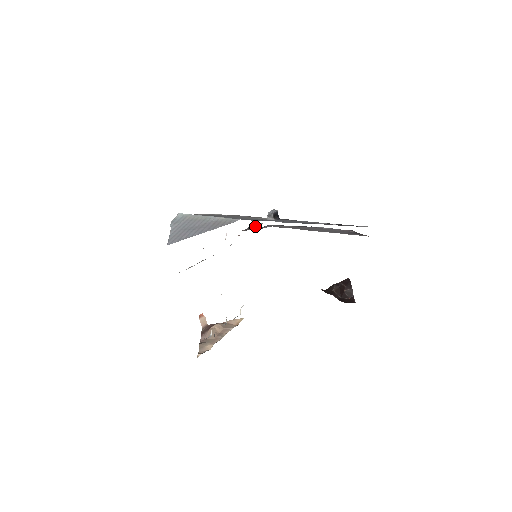
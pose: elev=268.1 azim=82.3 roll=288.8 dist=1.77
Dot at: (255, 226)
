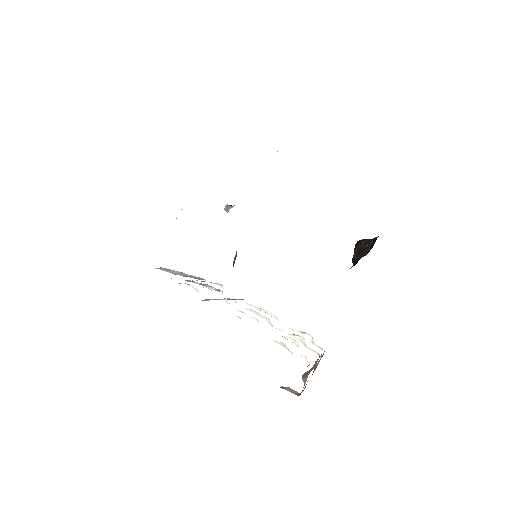
Dot at: (235, 257)
